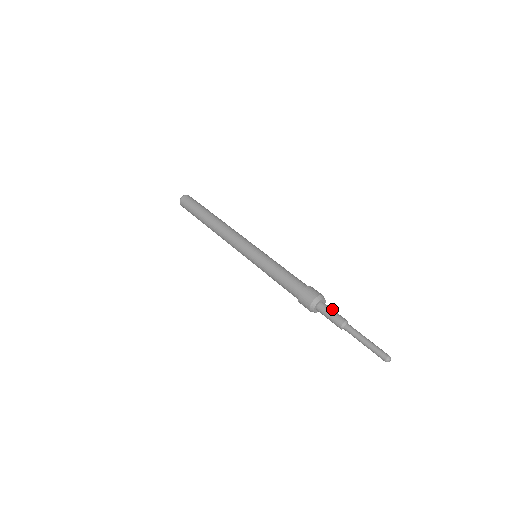
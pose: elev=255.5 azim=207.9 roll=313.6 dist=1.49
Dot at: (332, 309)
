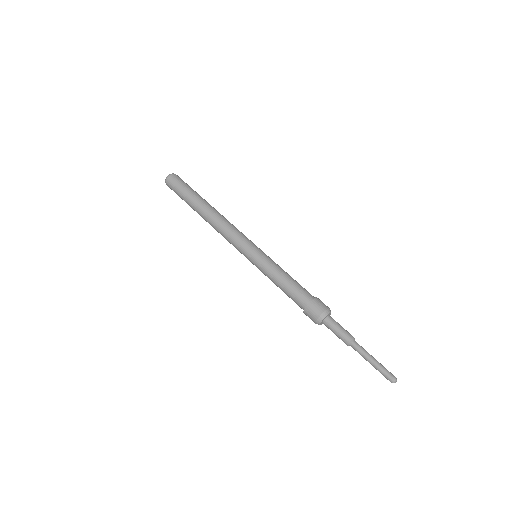
Dot at: (339, 324)
